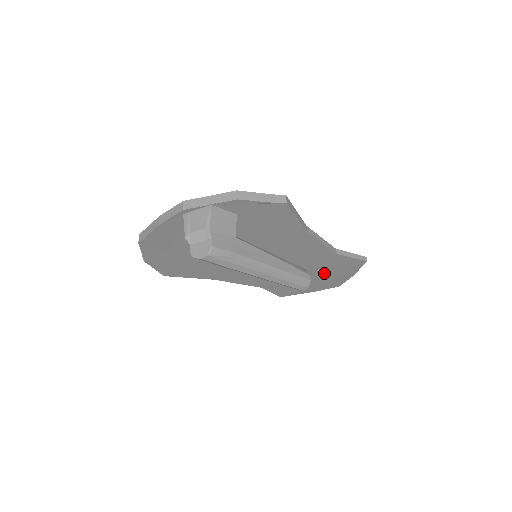
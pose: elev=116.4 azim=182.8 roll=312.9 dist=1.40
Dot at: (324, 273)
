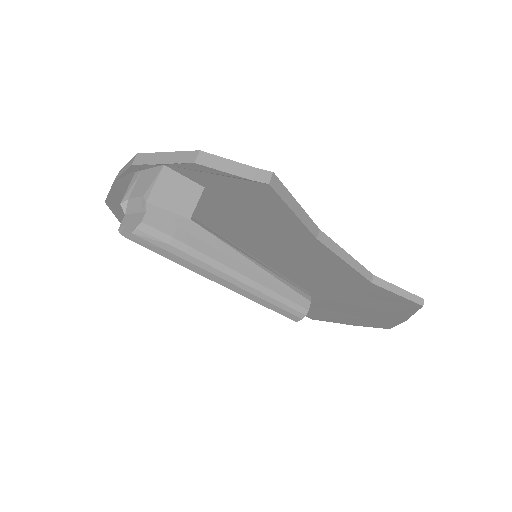
Dot at: (361, 305)
